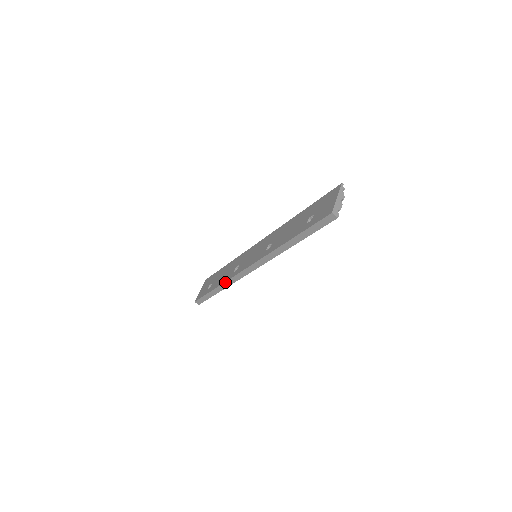
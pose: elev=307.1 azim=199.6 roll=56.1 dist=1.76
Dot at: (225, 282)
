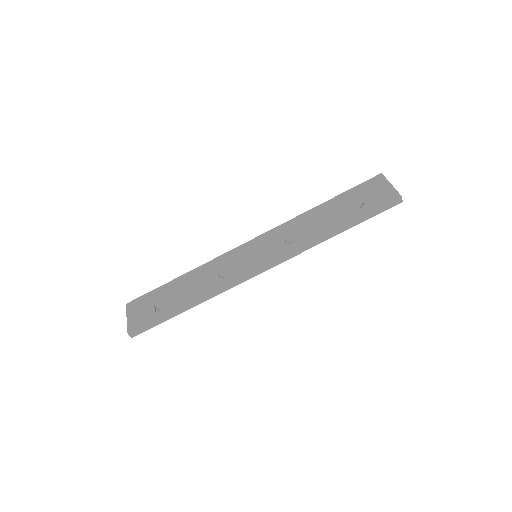
Dot at: (209, 293)
